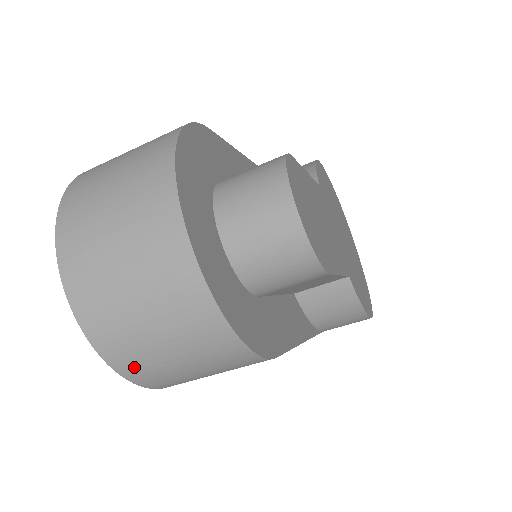
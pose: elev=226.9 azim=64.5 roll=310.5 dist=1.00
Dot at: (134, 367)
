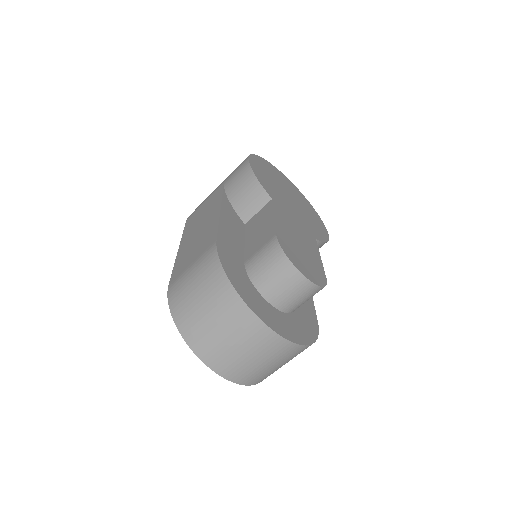
Dot at: occluded
